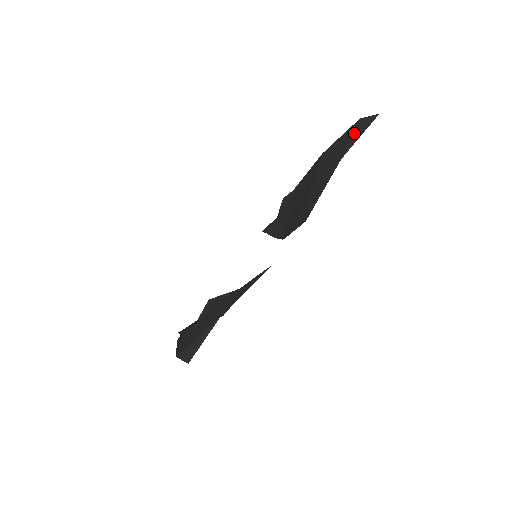
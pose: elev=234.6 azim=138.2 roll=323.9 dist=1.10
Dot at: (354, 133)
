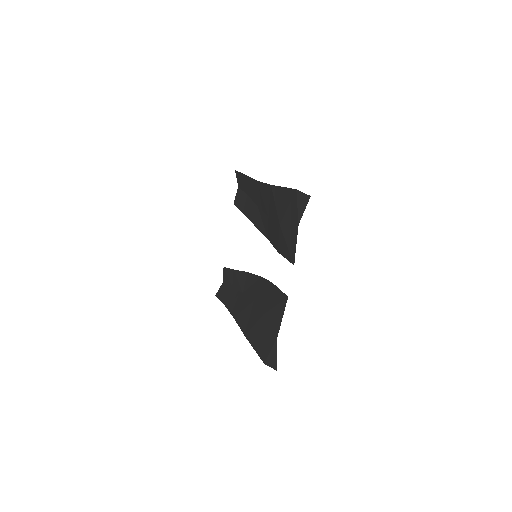
Dot at: (298, 204)
